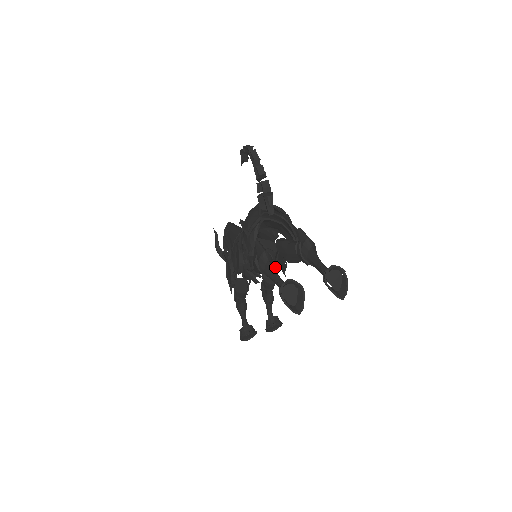
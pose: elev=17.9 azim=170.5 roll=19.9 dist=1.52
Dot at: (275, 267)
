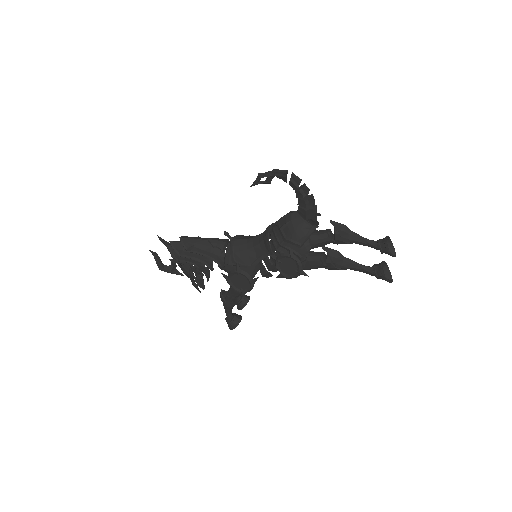
Dot at: occluded
